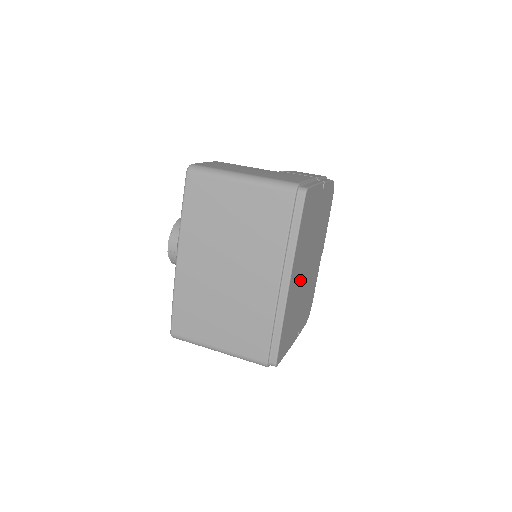
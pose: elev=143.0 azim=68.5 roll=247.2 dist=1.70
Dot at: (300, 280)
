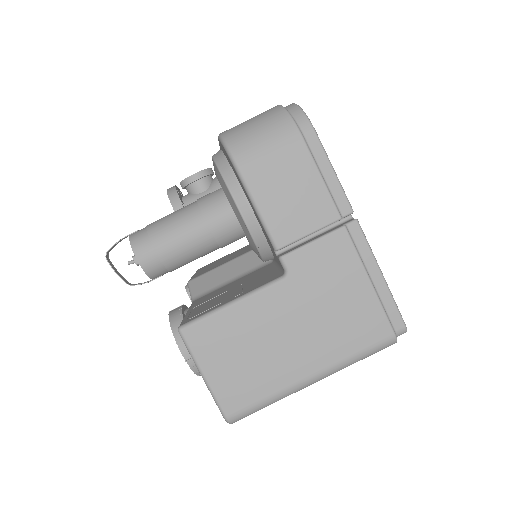
Dot at: occluded
